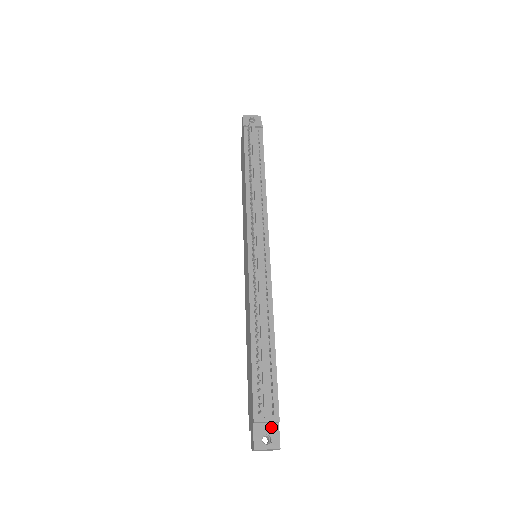
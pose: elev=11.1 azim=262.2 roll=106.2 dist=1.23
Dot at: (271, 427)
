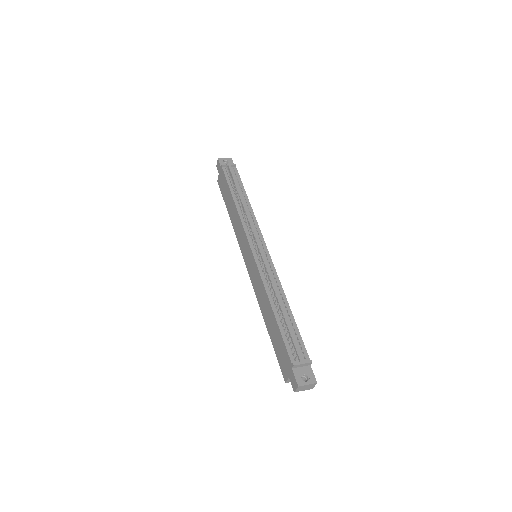
Dot at: (306, 369)
